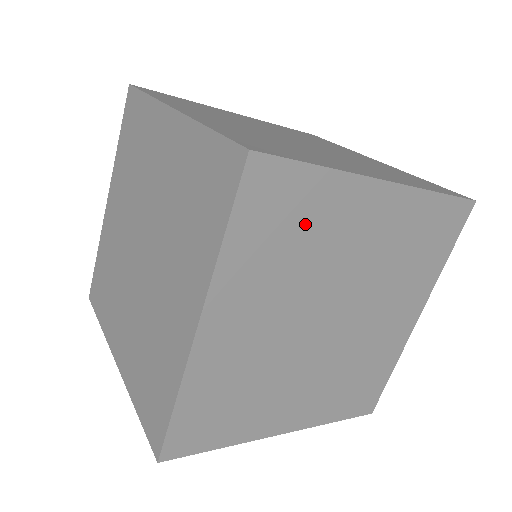
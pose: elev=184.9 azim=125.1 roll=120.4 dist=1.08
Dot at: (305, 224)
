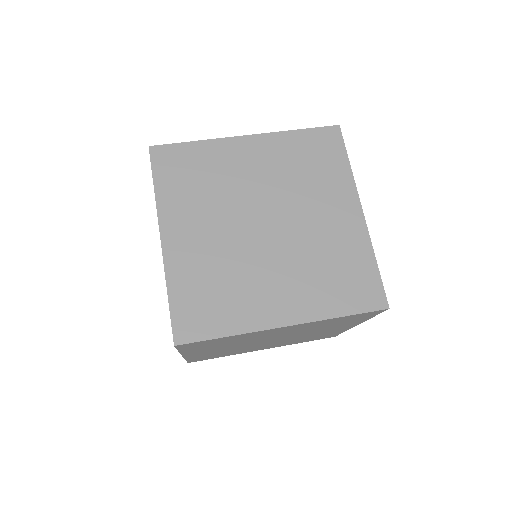
Dot at: (229, 341)
